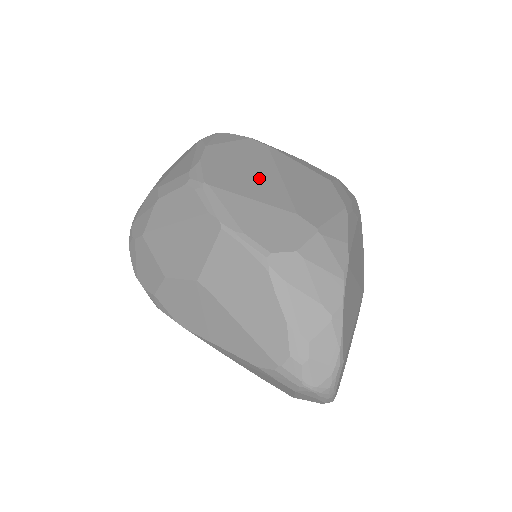
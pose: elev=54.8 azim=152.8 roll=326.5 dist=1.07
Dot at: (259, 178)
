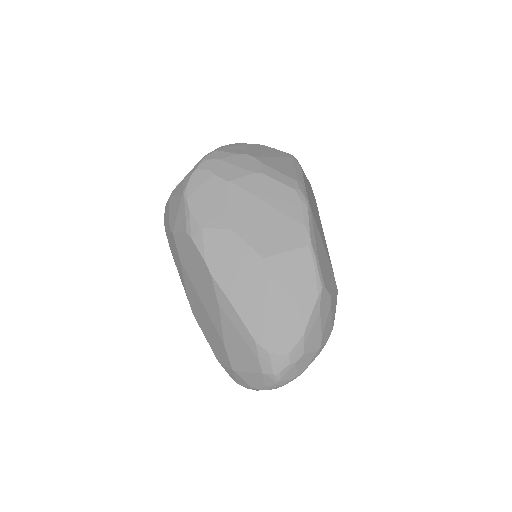
Dot at: (320, 225)
